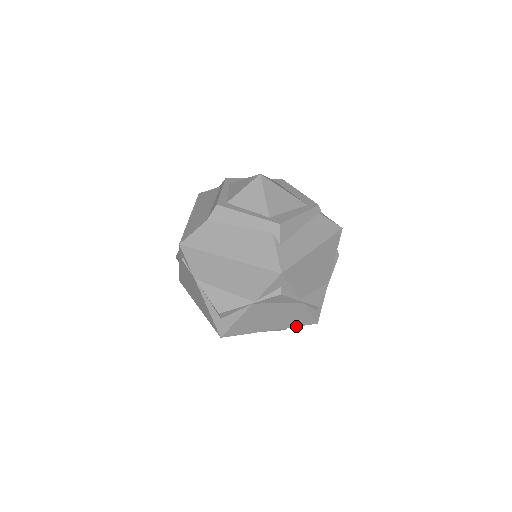
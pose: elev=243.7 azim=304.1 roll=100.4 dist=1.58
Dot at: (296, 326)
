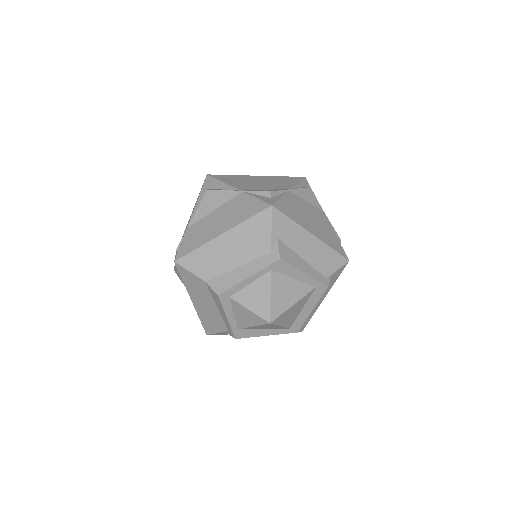
Dot at: occluded
